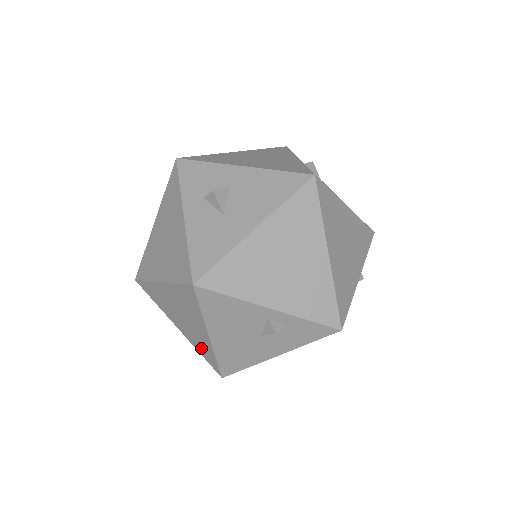
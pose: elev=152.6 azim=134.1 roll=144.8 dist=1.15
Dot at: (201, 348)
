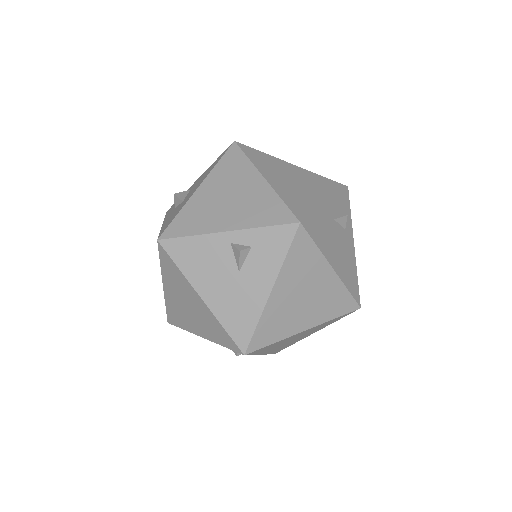
Dot at: (216, 333)
